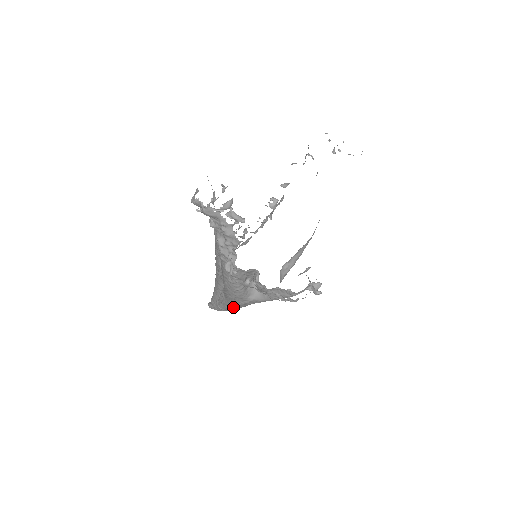
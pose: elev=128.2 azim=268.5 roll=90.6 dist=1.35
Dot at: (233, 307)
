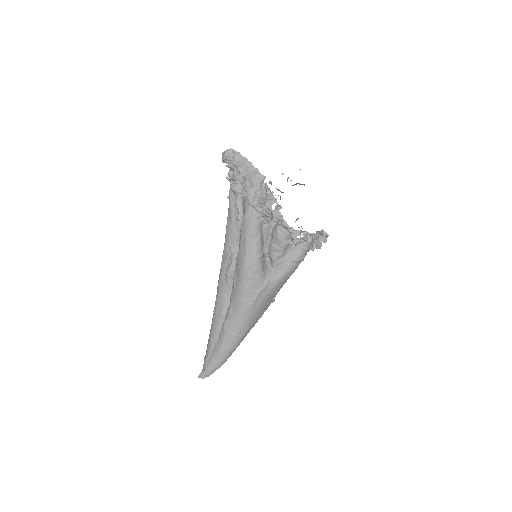
Dot at: (242, 323)
